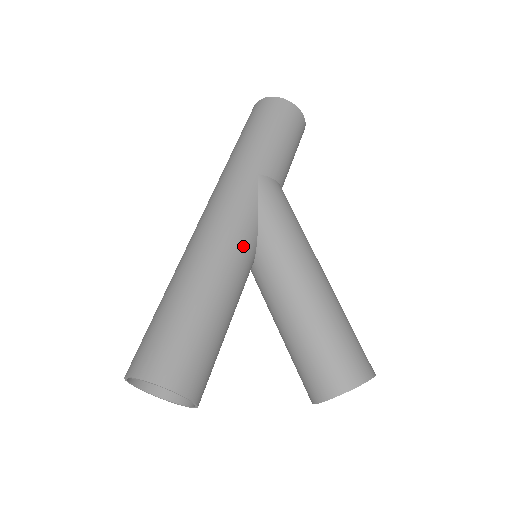
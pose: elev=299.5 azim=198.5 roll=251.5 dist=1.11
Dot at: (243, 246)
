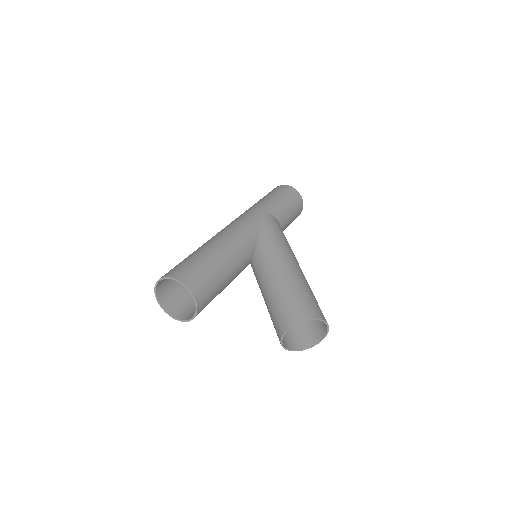
Dot at: (246, 238)
